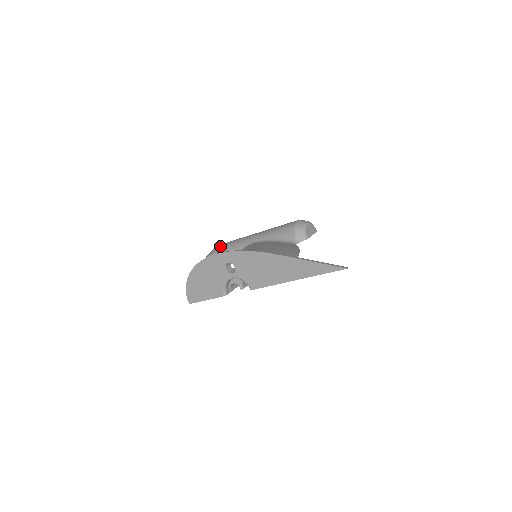
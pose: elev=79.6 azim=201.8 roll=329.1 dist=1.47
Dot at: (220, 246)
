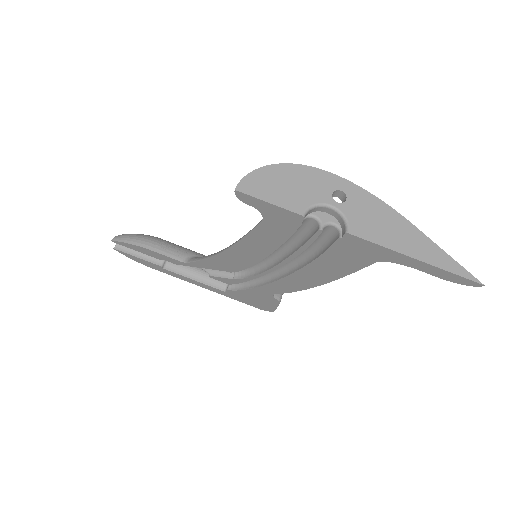
Dot at: occluded
